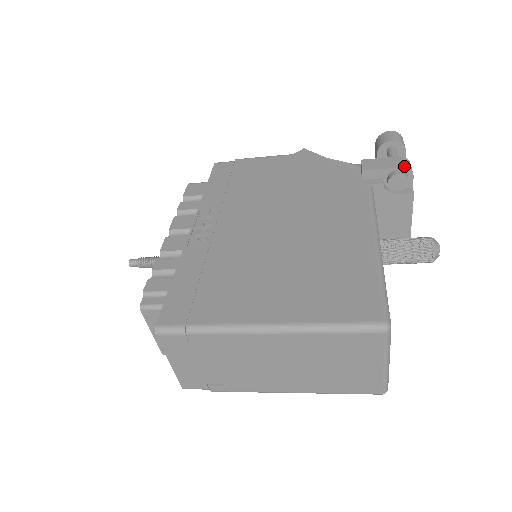
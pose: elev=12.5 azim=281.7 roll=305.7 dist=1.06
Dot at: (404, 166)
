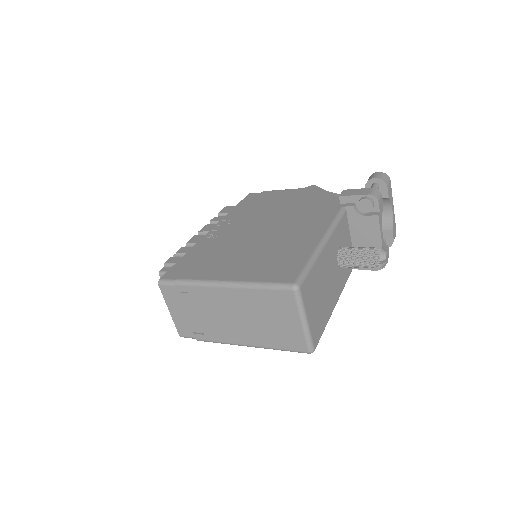
Dot at: (370, 194)
